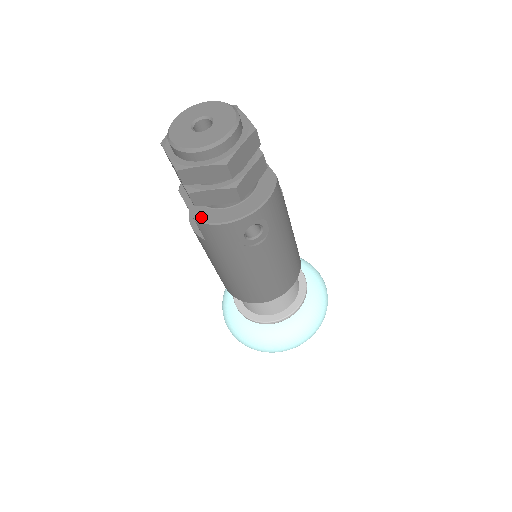
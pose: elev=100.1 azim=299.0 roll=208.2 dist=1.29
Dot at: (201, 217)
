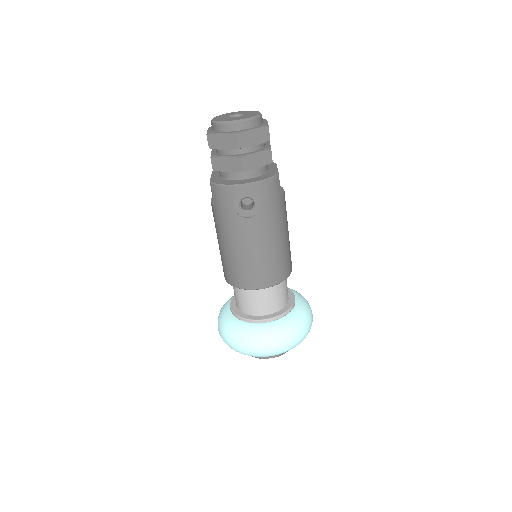
Dot at: (215, 181)
